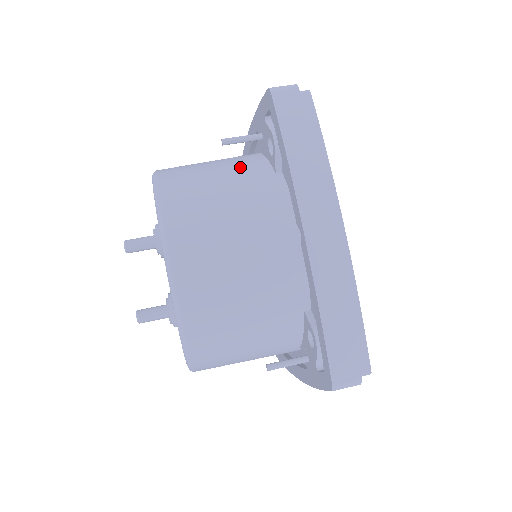
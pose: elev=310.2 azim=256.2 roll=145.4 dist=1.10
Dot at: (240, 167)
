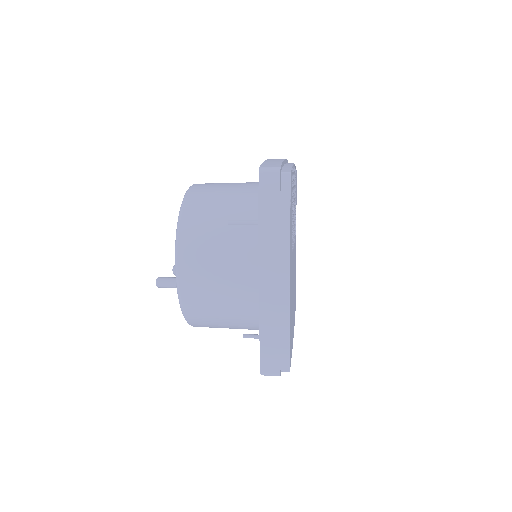
Dot at: occluded
